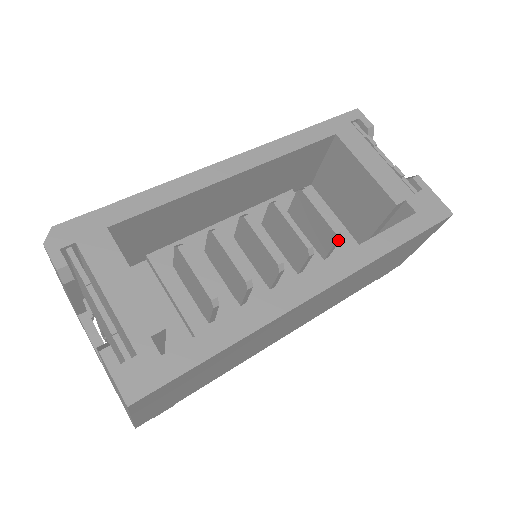
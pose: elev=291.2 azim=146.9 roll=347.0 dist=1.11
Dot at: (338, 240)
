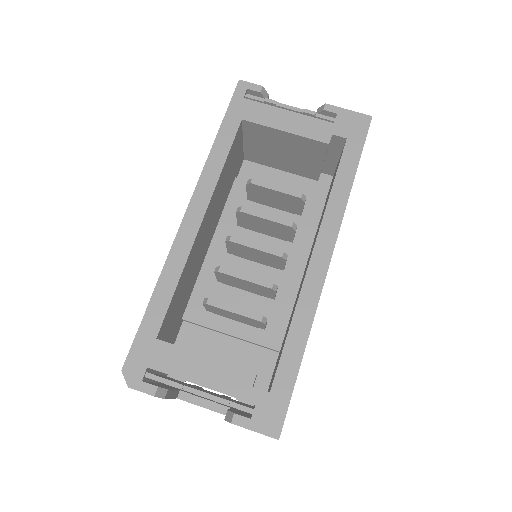
Dot at: (305, 200)
